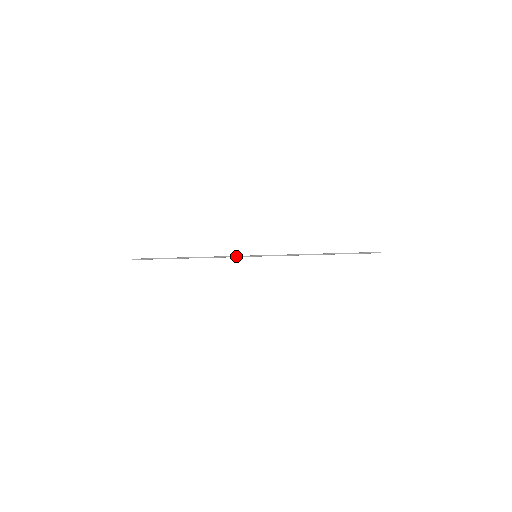
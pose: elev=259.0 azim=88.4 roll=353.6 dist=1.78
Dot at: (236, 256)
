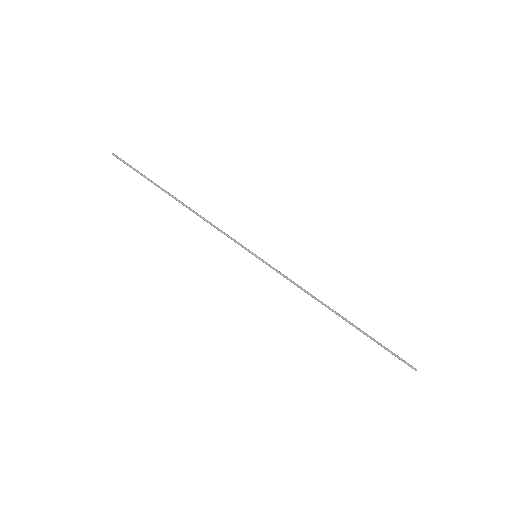
Dot at: (232, 238)
